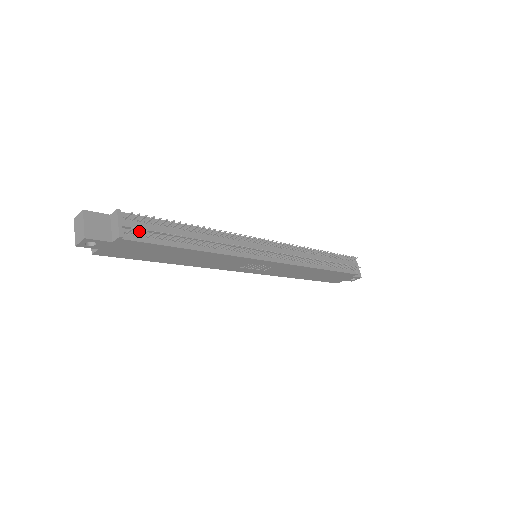
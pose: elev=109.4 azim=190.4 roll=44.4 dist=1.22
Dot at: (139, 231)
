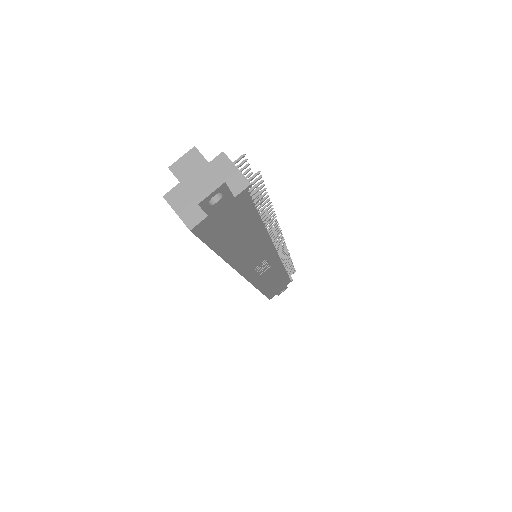
Dot at: (256, 181)
